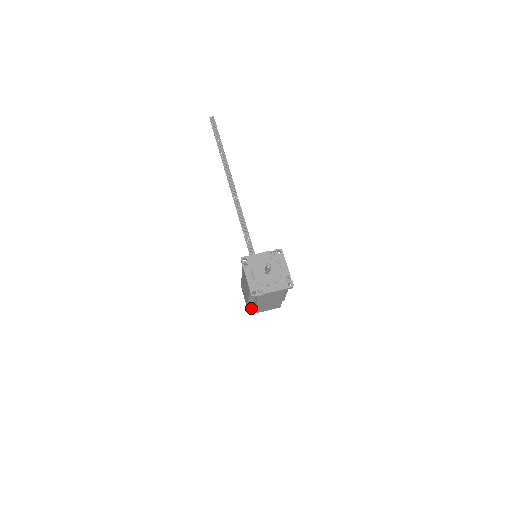
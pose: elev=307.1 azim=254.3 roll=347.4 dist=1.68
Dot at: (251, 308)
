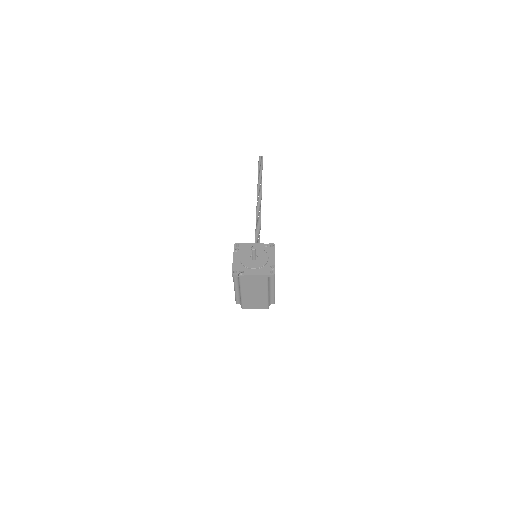
Dot at: (239, 303)
